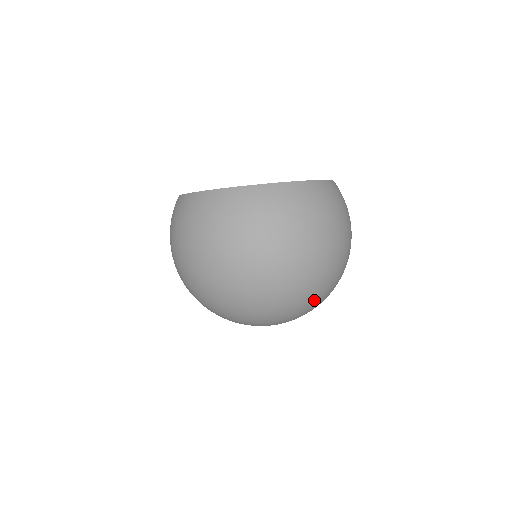
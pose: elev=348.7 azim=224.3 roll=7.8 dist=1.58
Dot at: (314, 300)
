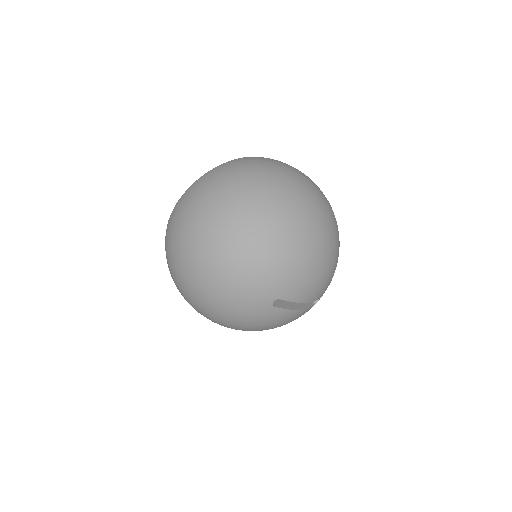
Dot at: (319, 232)
